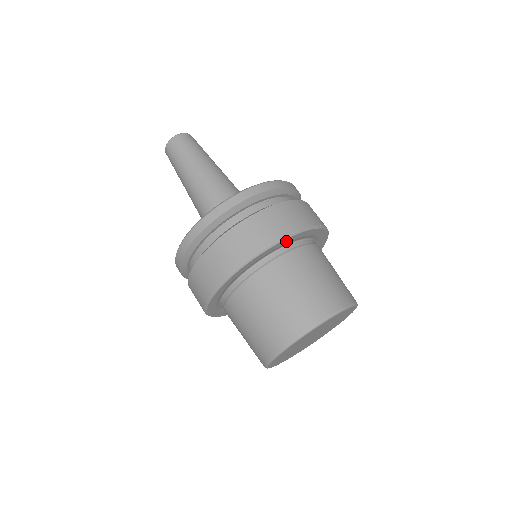
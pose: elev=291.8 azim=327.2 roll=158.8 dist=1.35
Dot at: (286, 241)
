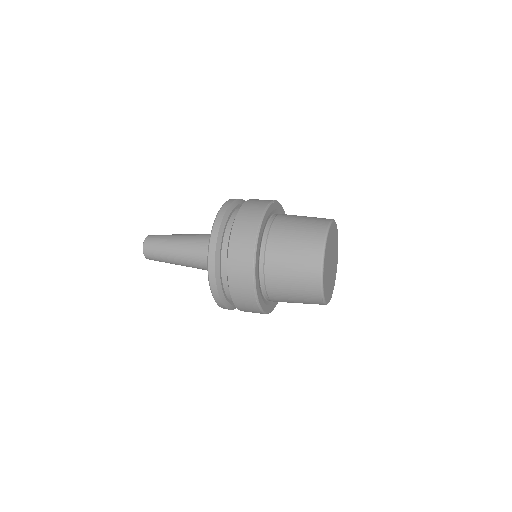
Dot at: (266, 215)
